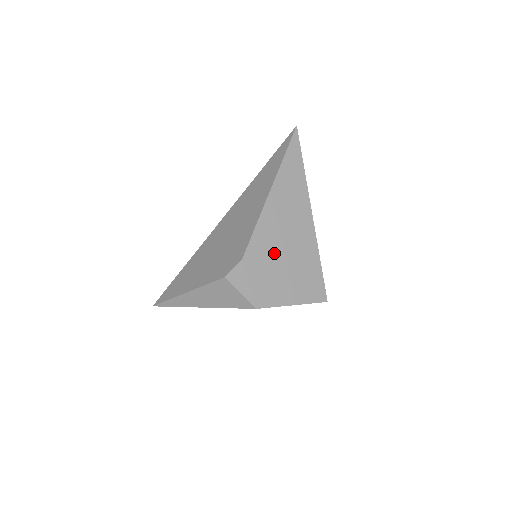
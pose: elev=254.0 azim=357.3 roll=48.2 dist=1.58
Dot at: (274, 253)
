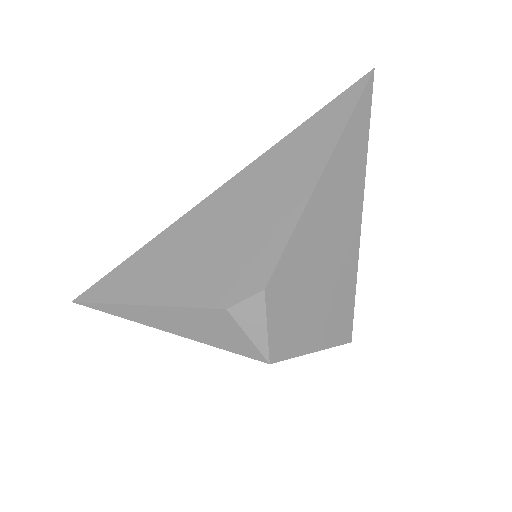
Dot at: (307, 277)
